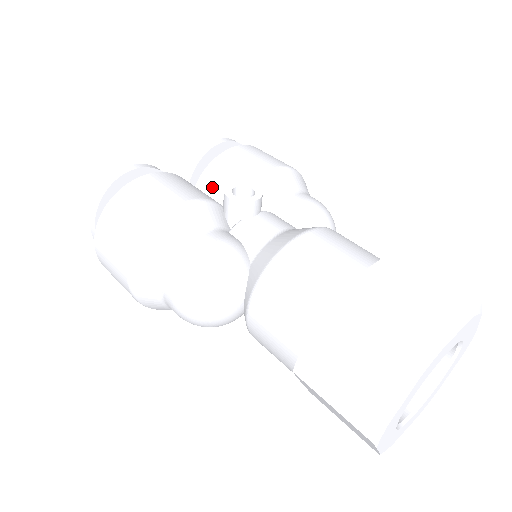
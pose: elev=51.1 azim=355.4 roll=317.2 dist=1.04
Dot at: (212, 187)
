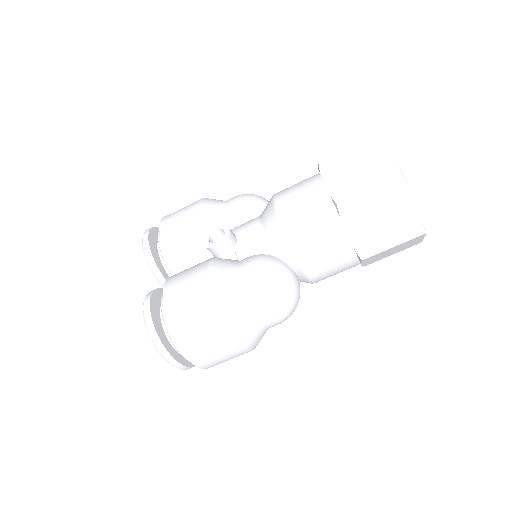
Dot at: (187, 261)
